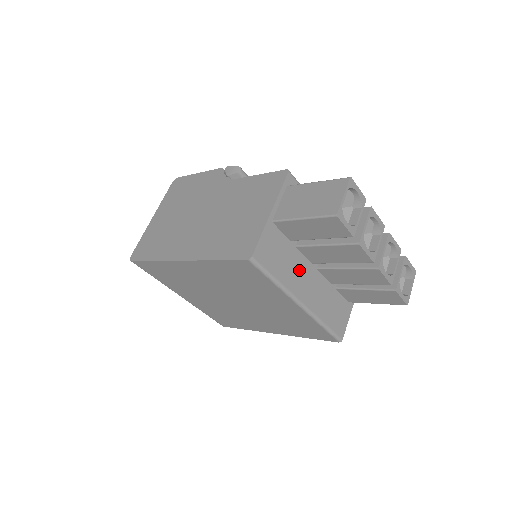
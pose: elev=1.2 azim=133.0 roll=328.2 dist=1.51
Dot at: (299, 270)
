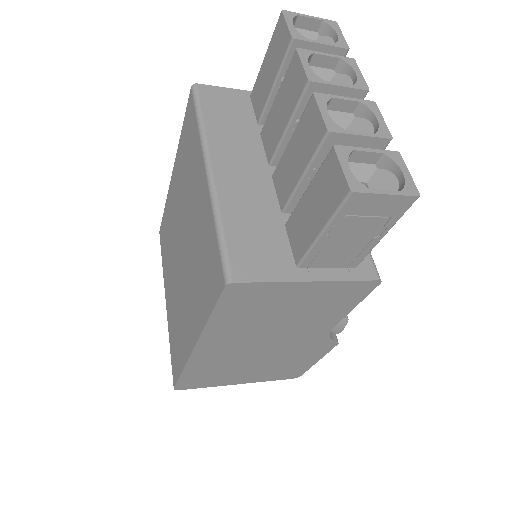
Dot at: (243, 148)
